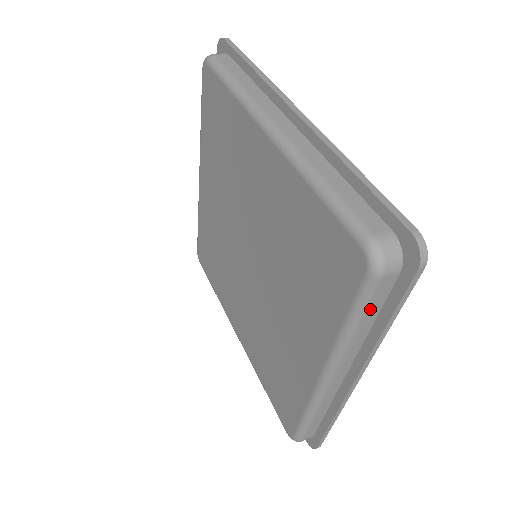
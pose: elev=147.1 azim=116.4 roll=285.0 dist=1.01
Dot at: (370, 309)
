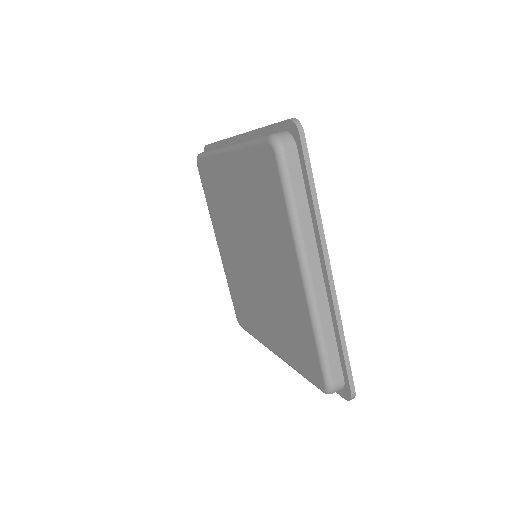
Dot at: occluded
